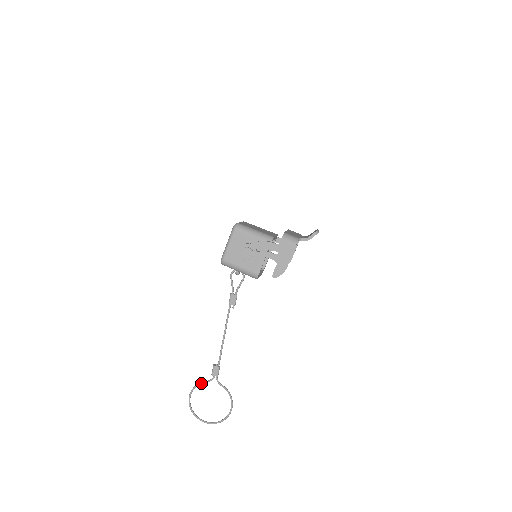
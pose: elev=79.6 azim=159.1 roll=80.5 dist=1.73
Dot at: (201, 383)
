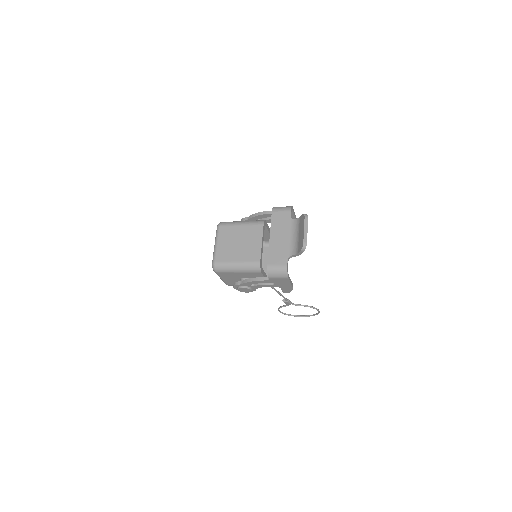
Dot at: occluded
